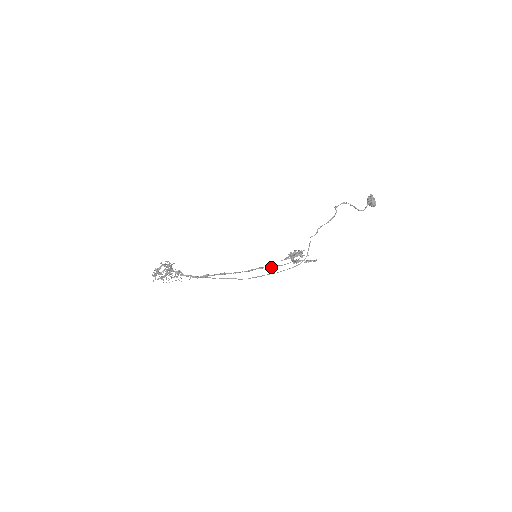
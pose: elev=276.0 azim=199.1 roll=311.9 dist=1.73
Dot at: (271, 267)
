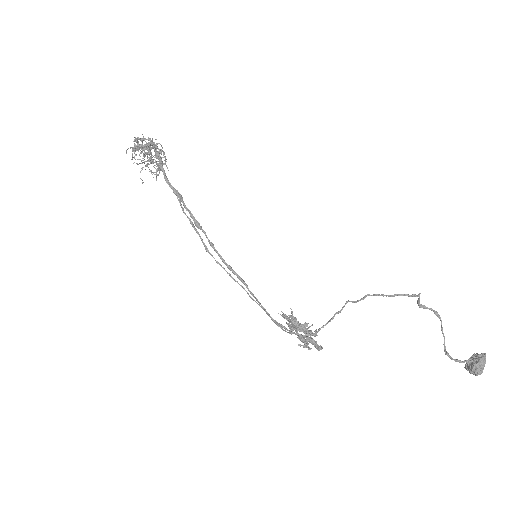
Dot at: (257, 299)
